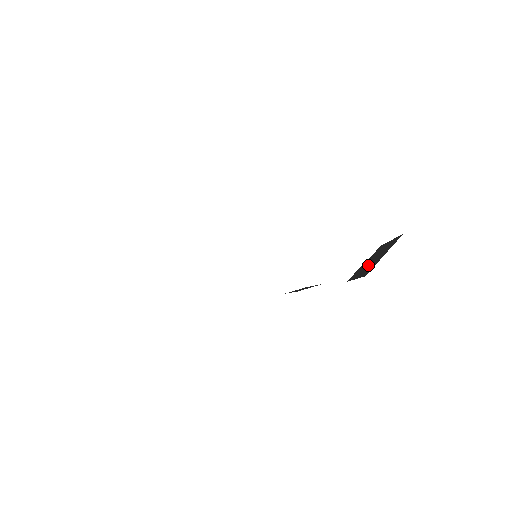
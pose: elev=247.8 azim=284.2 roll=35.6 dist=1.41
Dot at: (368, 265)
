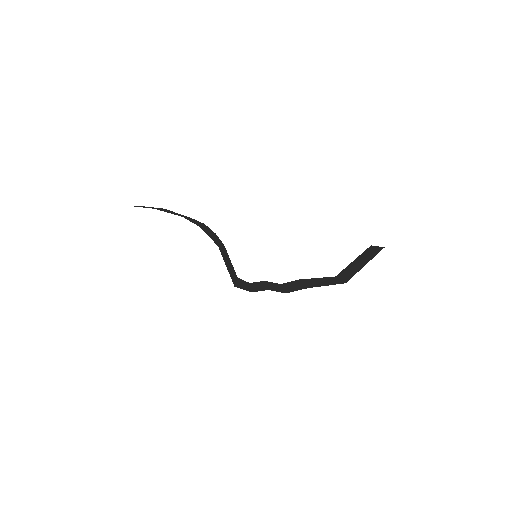
Dot at: (353, 268)
